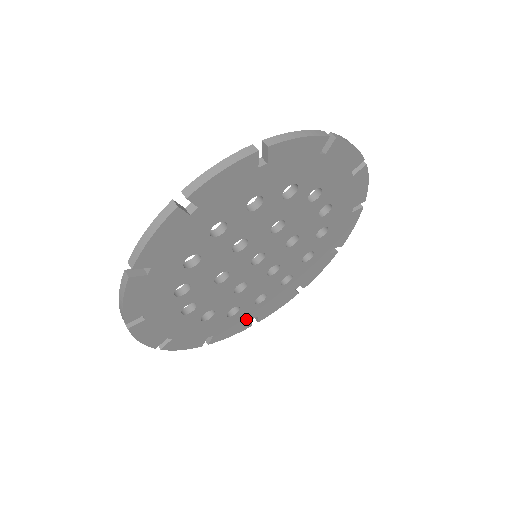
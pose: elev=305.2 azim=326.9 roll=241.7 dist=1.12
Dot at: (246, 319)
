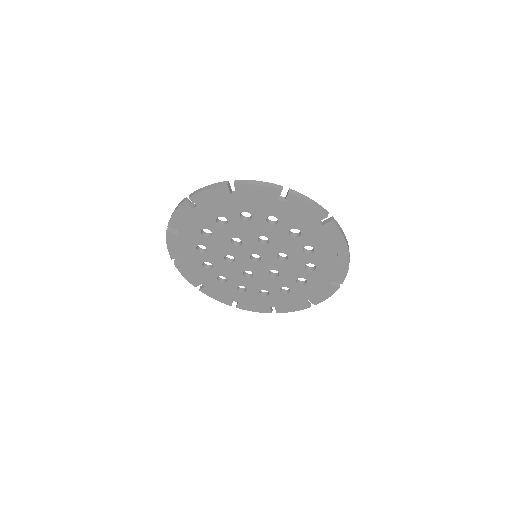
Dot at: (201, 279)
